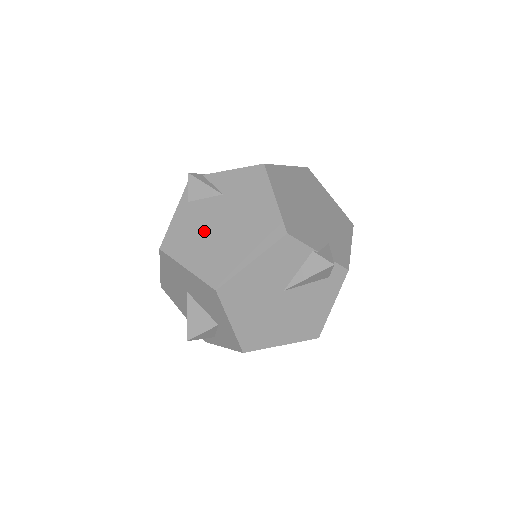
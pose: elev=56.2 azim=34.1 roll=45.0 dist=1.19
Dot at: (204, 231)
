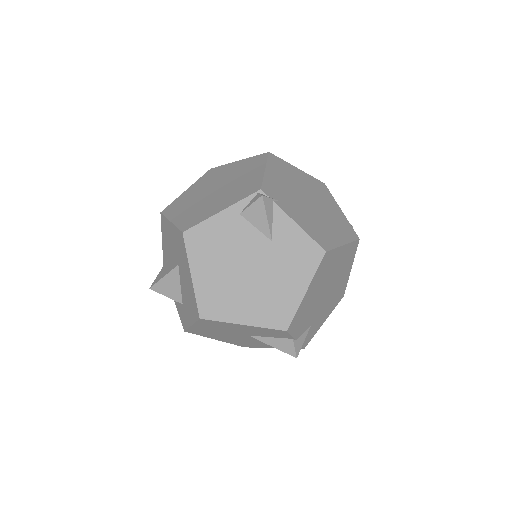
Dot at: (231, 259)
